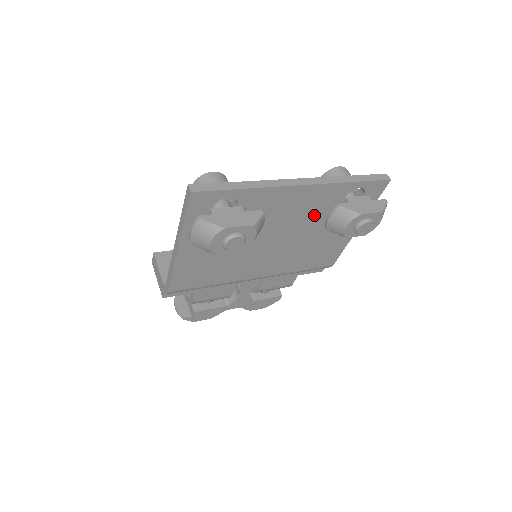
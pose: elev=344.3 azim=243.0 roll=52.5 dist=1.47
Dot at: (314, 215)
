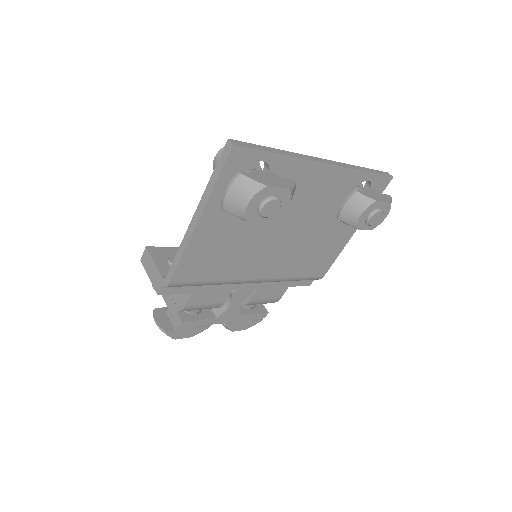
Dot at: (326, 205)
